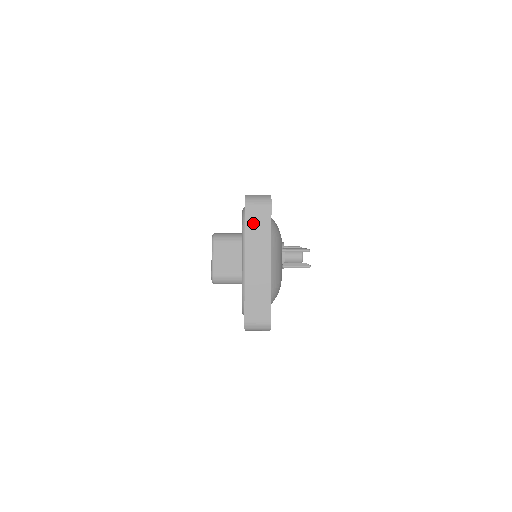
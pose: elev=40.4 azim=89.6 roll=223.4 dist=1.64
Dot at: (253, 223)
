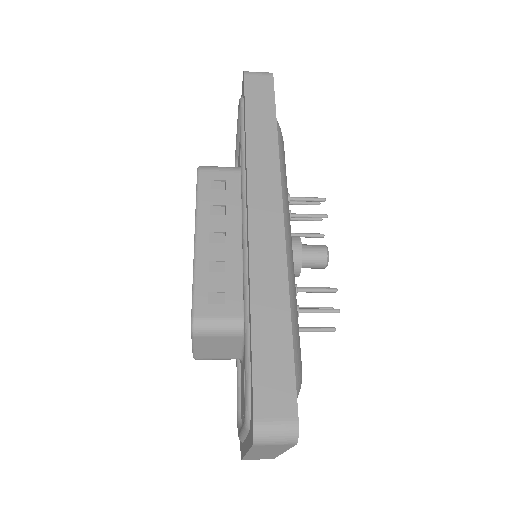
Dot at: (263, 448)
